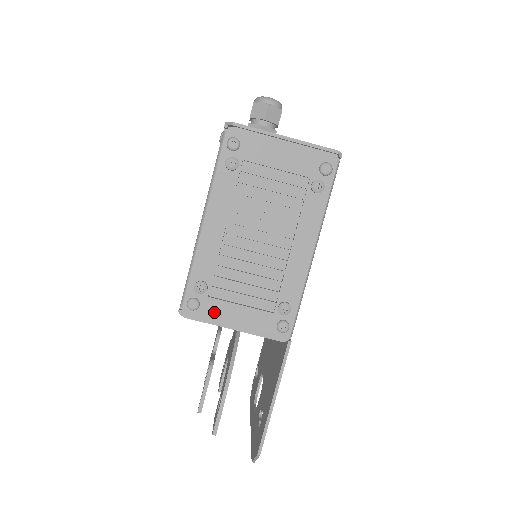
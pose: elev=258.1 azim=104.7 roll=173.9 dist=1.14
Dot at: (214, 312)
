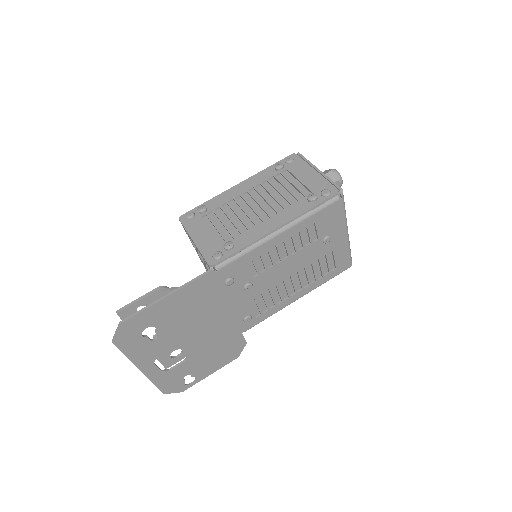
Dot at: (194, 225)
